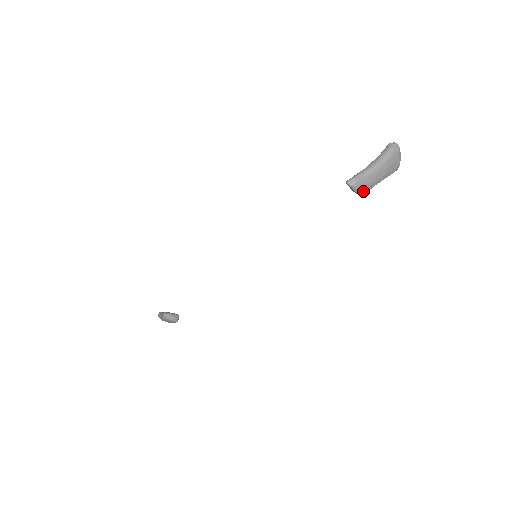
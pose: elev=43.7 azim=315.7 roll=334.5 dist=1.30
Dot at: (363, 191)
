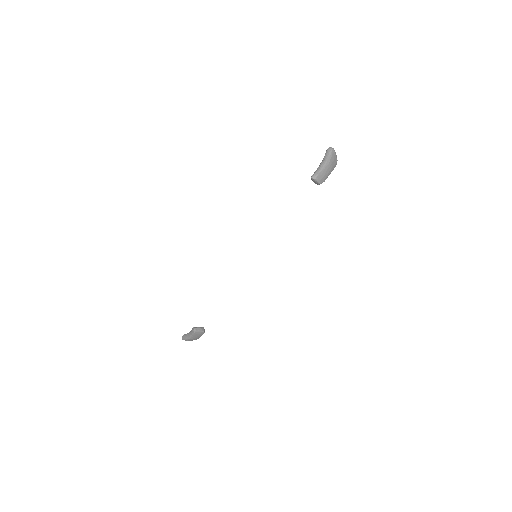
Dot at: (322, 182)
